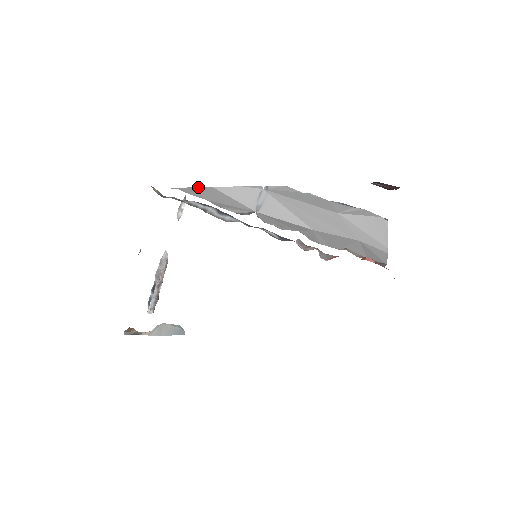
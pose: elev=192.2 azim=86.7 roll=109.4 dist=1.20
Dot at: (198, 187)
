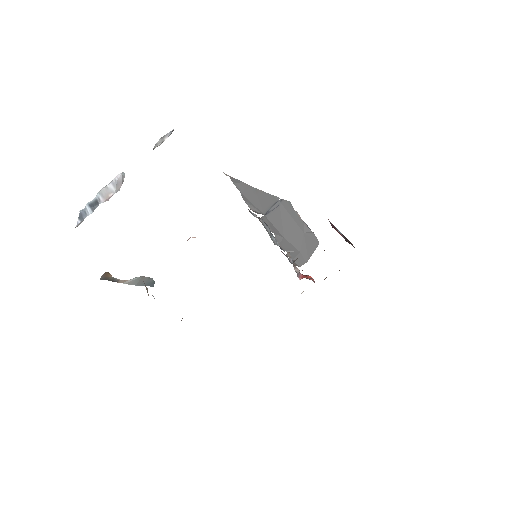
Dot at: occluded
